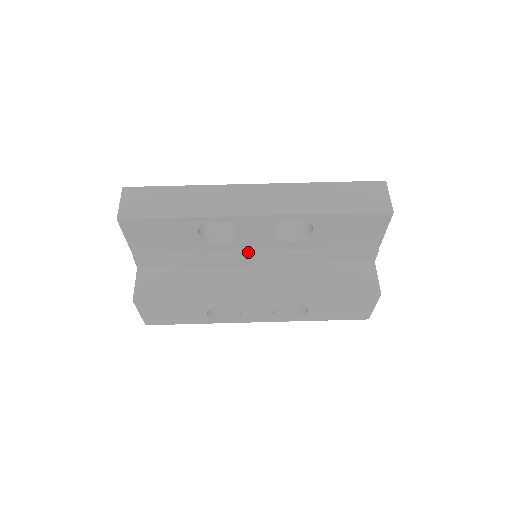
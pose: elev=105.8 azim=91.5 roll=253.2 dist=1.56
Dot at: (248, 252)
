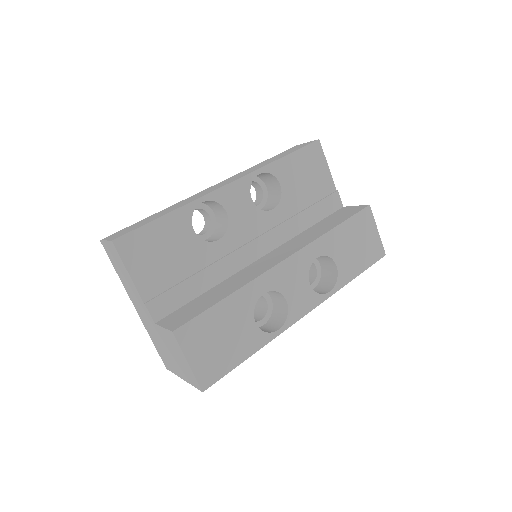
Dot at: (247, 243)
